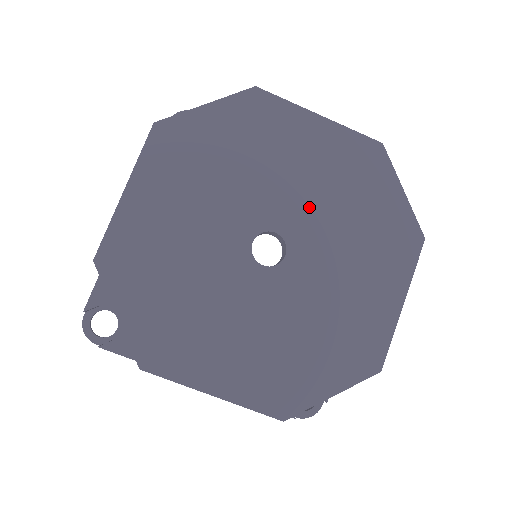
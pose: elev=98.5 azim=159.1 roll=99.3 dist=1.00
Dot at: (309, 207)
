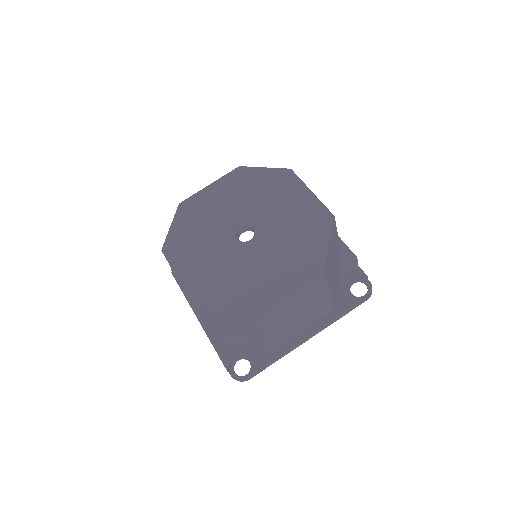
Dot at: (276, 226)
